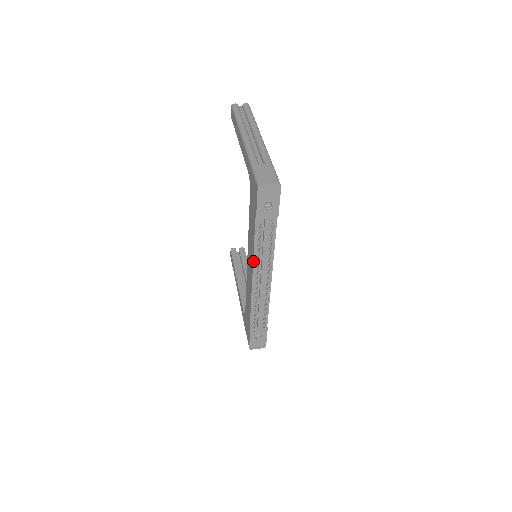
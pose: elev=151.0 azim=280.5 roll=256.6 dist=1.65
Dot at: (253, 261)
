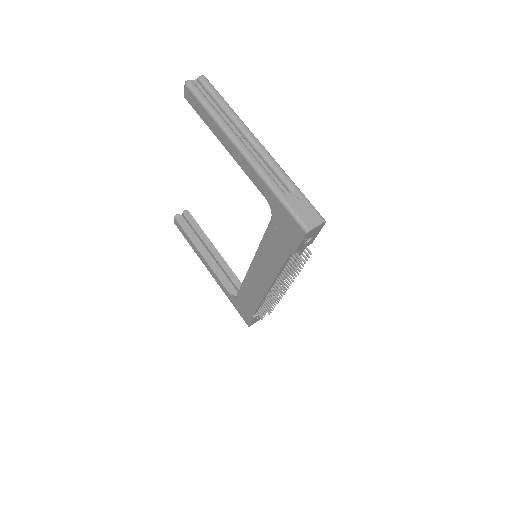
Dot at: (275, 278)
